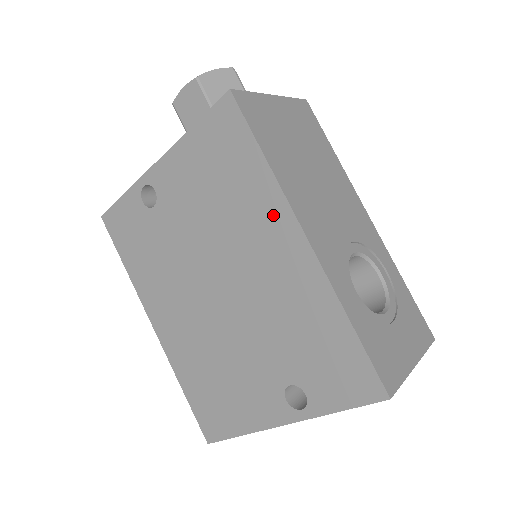
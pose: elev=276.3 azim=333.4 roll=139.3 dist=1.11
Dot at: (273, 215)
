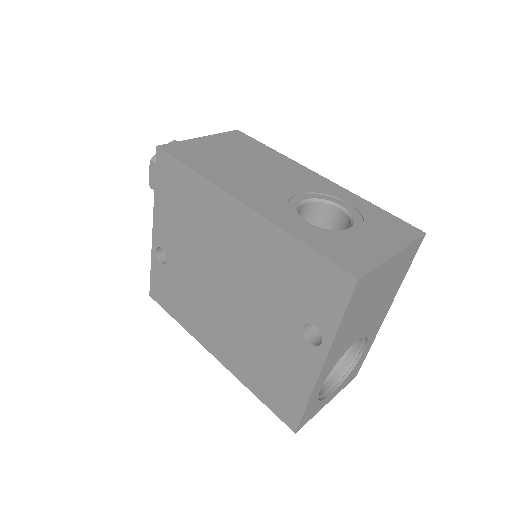
Dot at: (218, 204)
